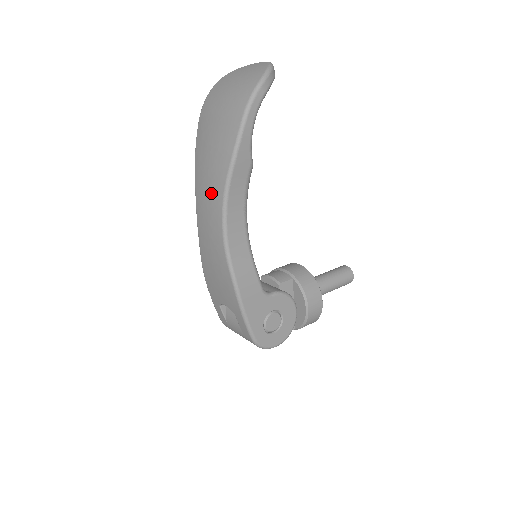
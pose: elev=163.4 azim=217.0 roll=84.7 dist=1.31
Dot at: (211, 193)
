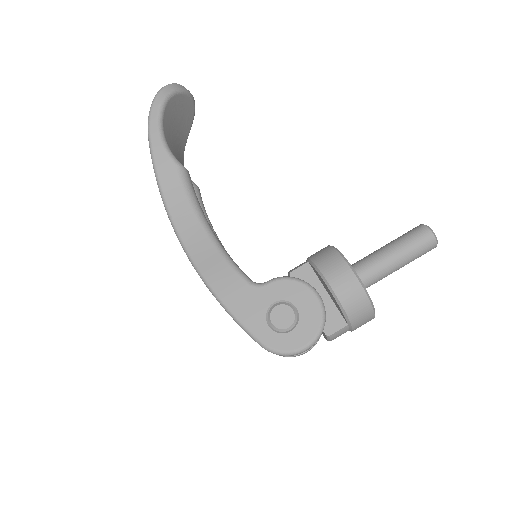
Dot at: occluded
